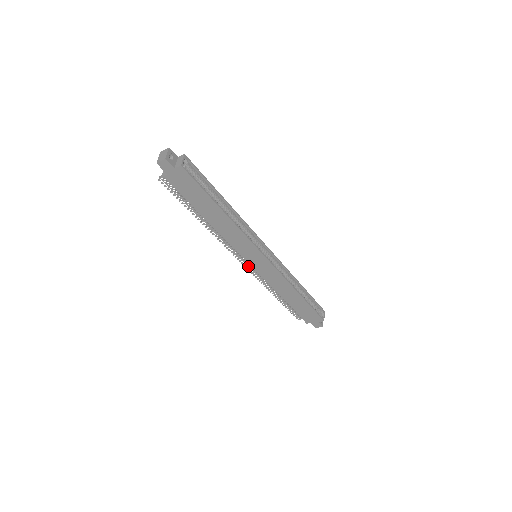
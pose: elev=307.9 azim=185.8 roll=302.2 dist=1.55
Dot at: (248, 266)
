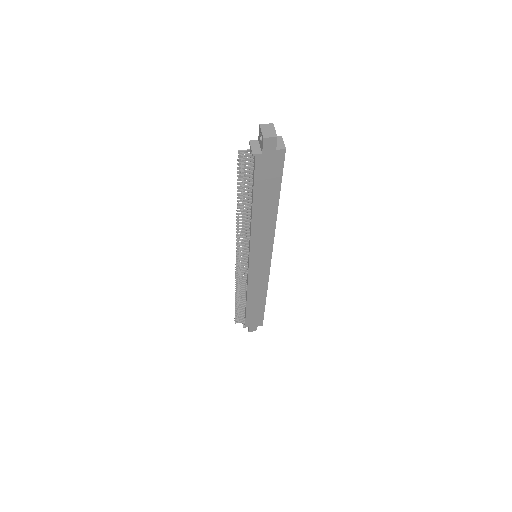
Dot at: (239, 265)
